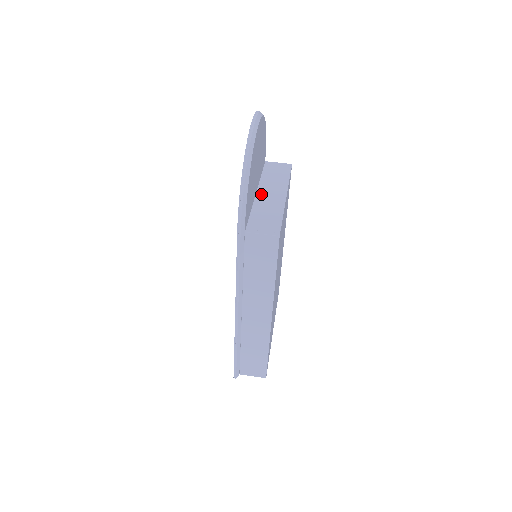
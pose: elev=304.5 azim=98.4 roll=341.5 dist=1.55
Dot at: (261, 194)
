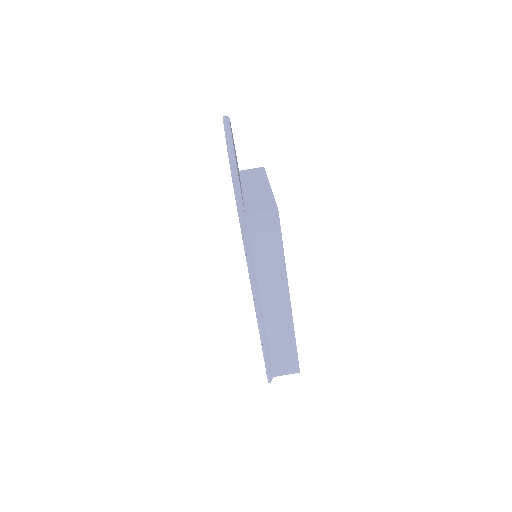
Dot at: (247, 190)
